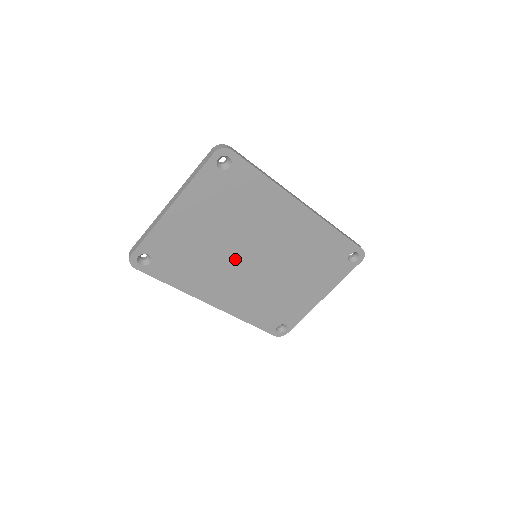
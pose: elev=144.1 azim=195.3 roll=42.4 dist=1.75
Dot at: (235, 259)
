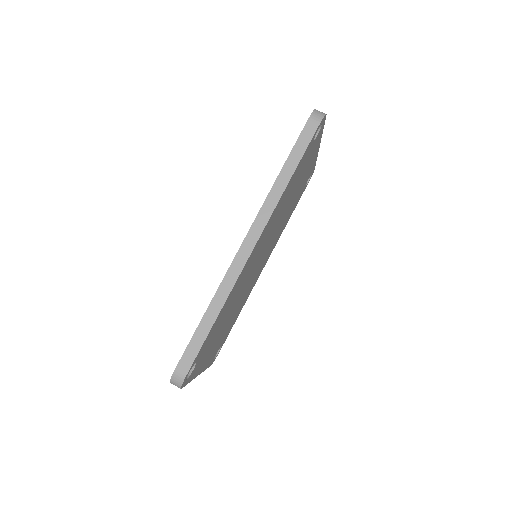
Dot at: occluded
